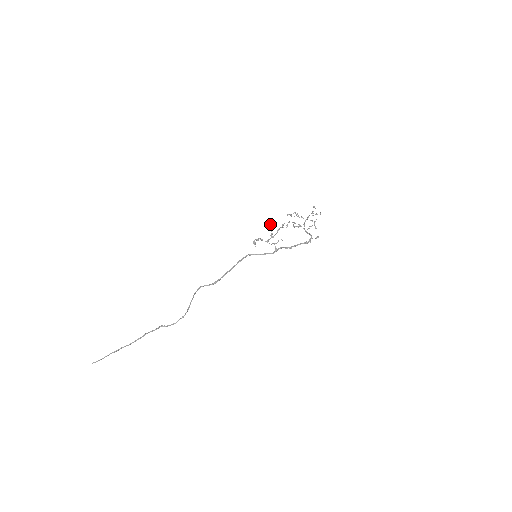
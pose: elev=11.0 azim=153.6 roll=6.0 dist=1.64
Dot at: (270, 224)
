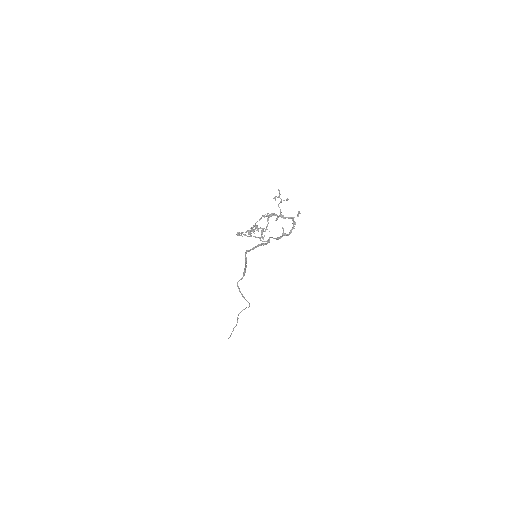
Dot at: (238, 233)
